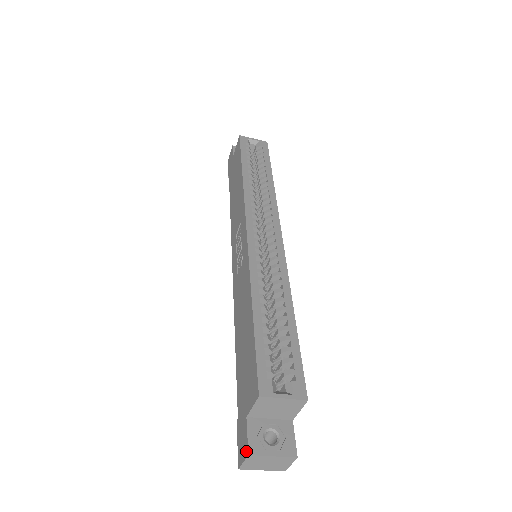
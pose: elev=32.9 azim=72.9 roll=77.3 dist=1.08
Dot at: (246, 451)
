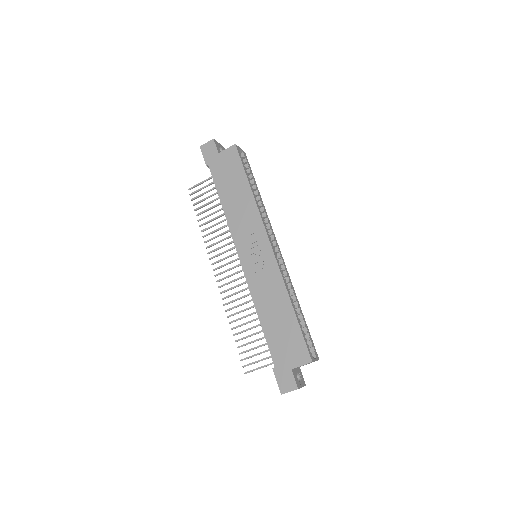
Dot at: (295, 387)
